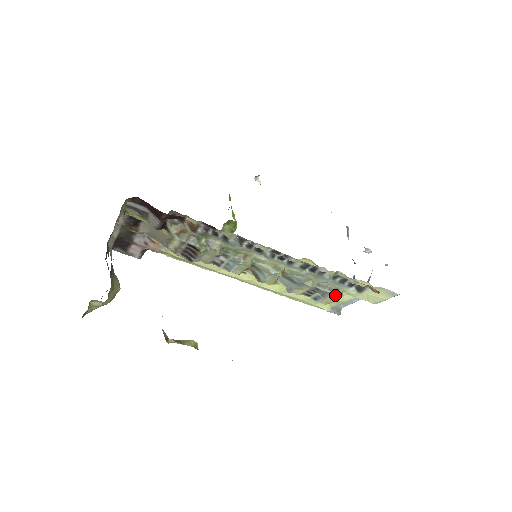
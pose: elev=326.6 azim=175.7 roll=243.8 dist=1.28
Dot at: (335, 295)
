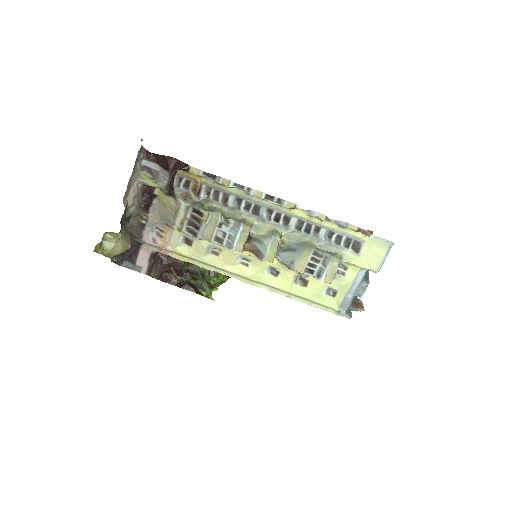
Dot at: (335, 259)
